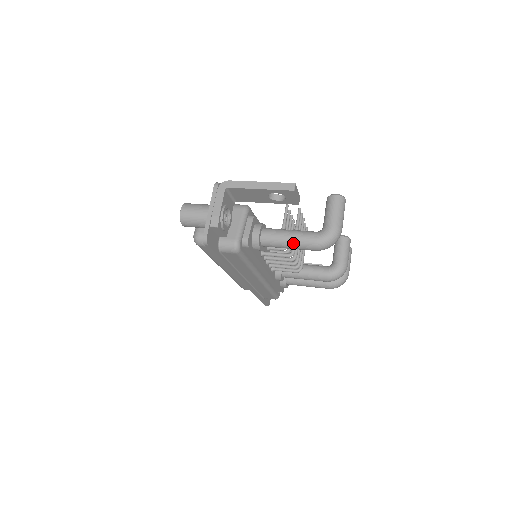
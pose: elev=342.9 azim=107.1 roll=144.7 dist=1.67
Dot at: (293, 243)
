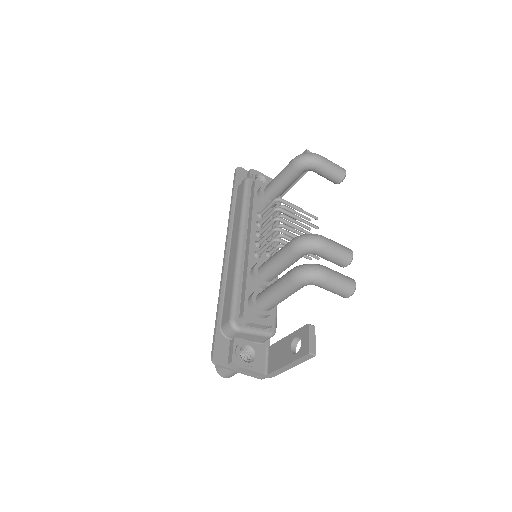
Dot at: occluded
